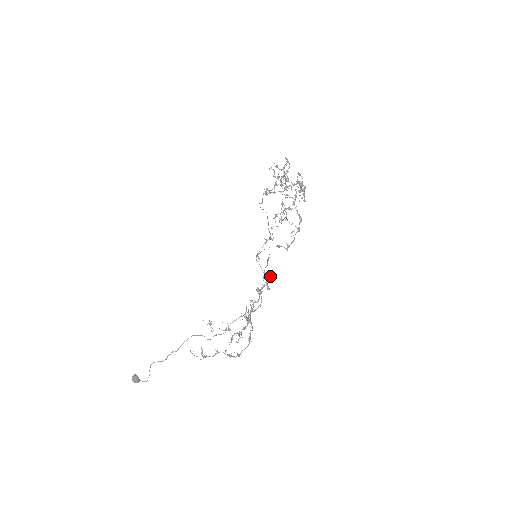
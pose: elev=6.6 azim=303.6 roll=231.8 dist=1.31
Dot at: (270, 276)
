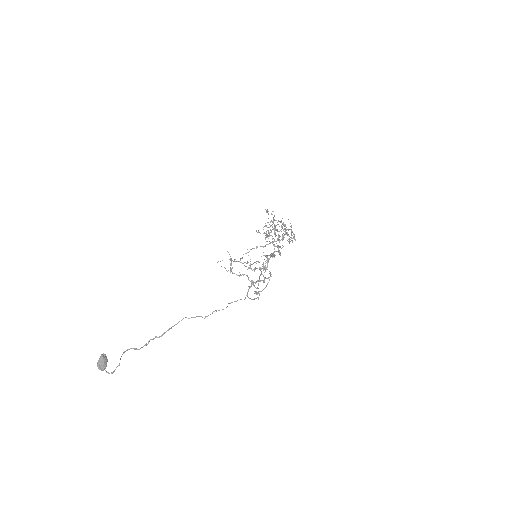
Dot at: occluded
